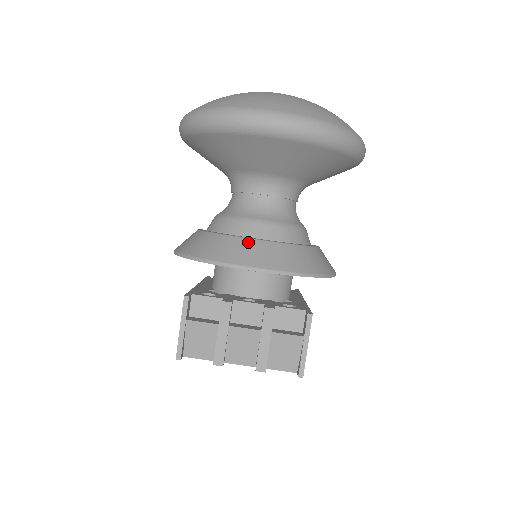
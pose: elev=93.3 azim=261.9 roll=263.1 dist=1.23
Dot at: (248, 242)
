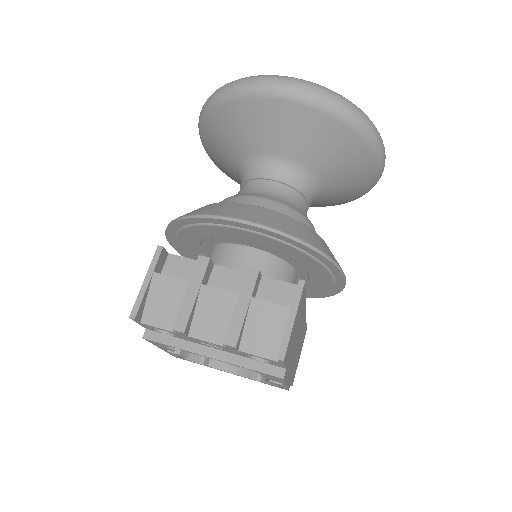
Dot at: (242, 205)
